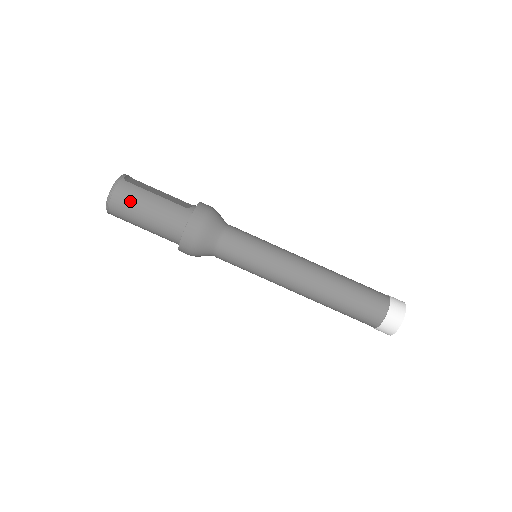
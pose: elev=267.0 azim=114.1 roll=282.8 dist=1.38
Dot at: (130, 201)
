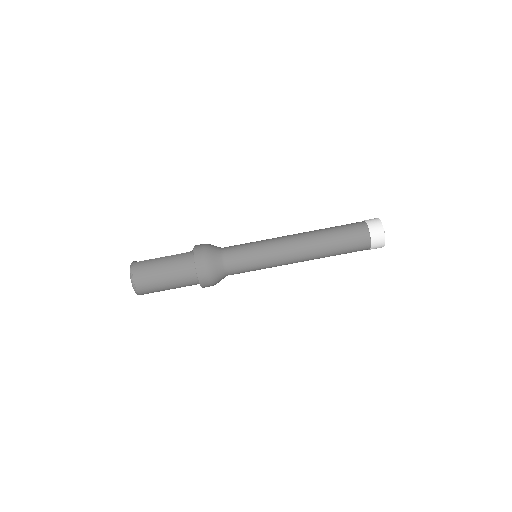
Dot at: (147, 270)
